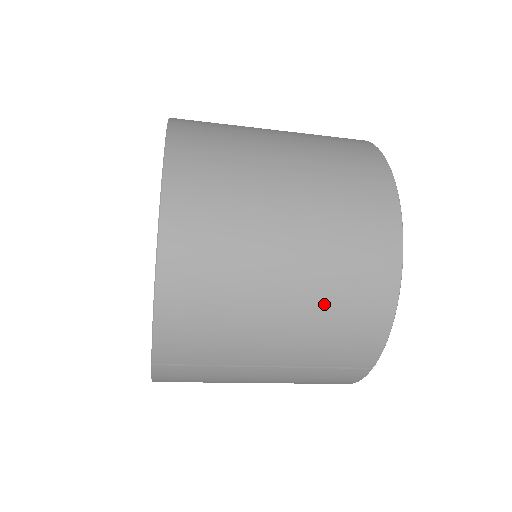
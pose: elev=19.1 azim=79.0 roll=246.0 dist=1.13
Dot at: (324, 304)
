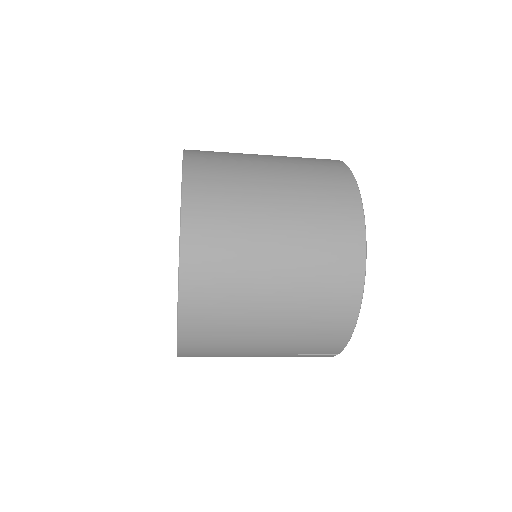
Dot at: (301, 324)
